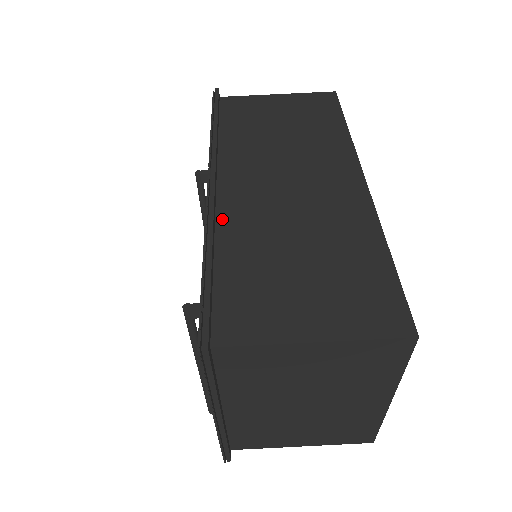
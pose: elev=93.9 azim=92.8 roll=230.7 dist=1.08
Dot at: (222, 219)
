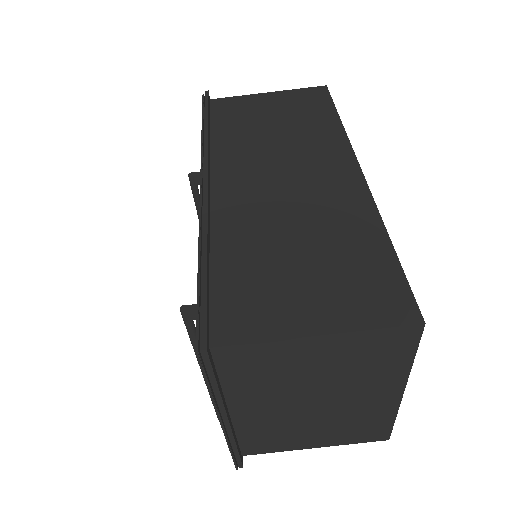
Dot at: (217, 218)
